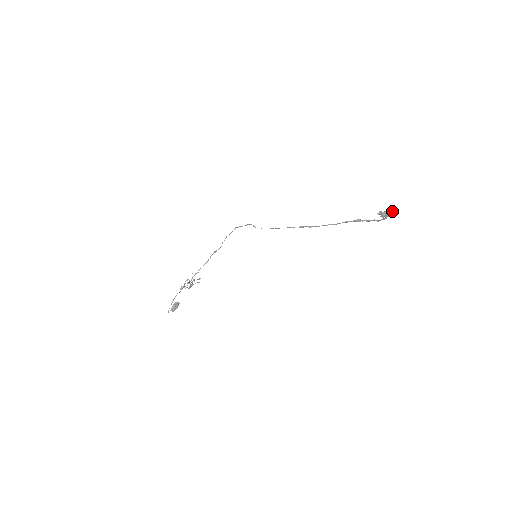
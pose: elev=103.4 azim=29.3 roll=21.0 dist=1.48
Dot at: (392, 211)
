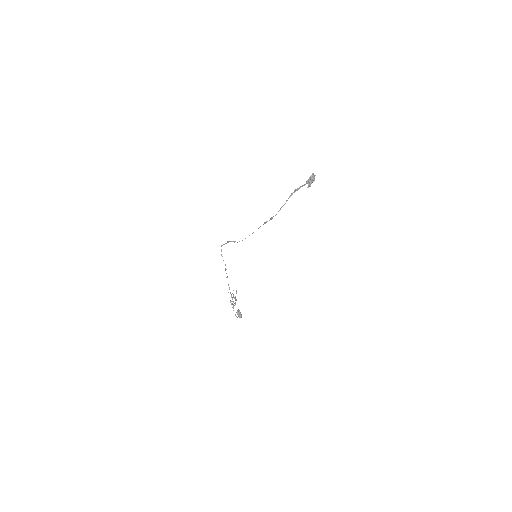
Dot at: (313, 174)
